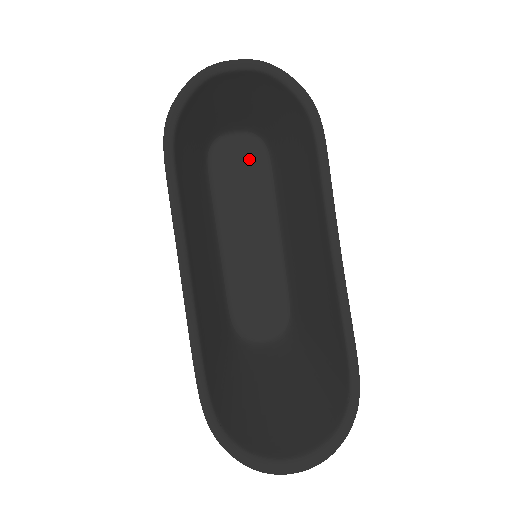
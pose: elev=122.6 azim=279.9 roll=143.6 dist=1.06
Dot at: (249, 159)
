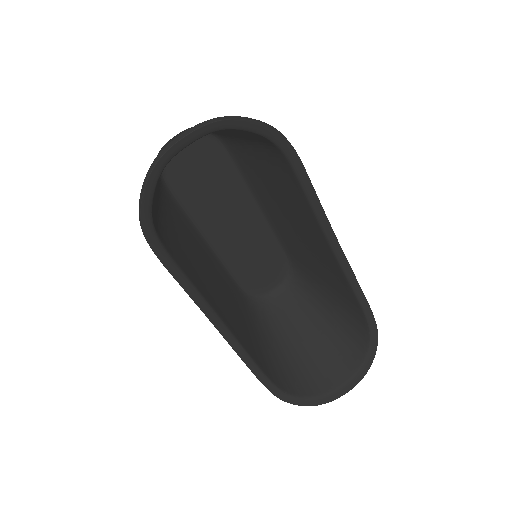
Dot at: (204, 158)
